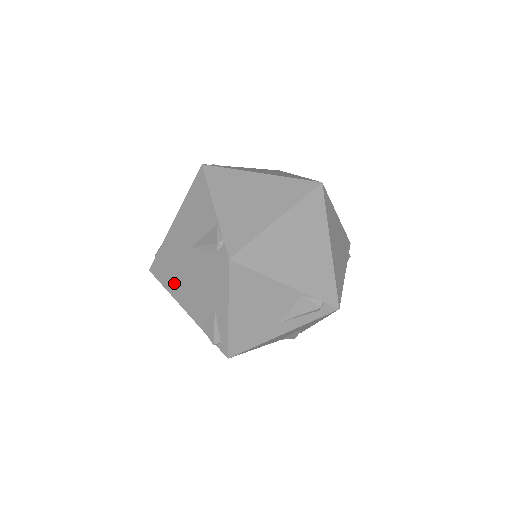
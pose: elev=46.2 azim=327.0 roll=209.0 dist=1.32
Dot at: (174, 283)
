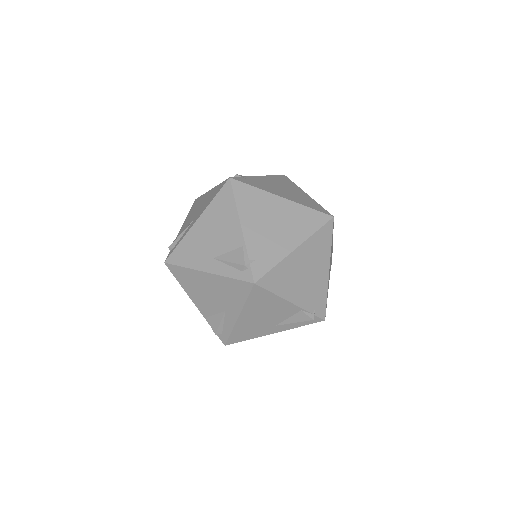
Dot at: (189, 280)
